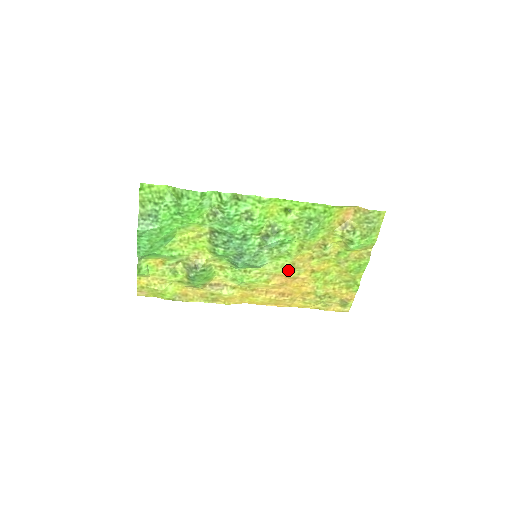
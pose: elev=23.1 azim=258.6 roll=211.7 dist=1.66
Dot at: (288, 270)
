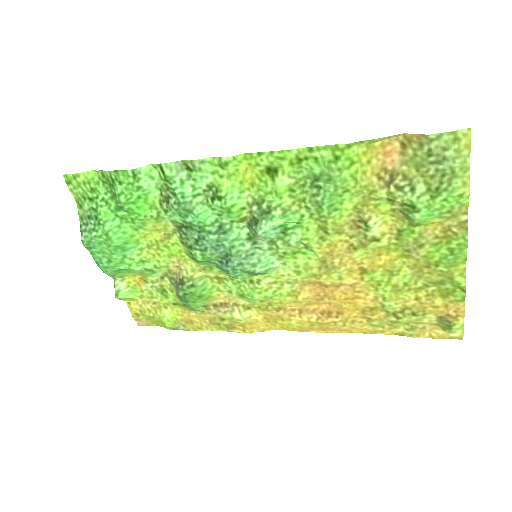
Dot at: (318, 273)
